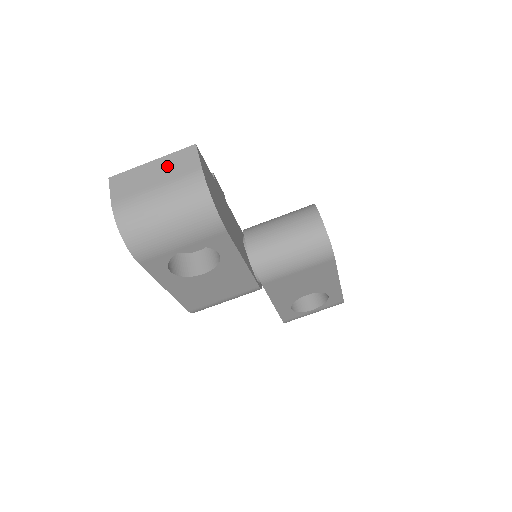
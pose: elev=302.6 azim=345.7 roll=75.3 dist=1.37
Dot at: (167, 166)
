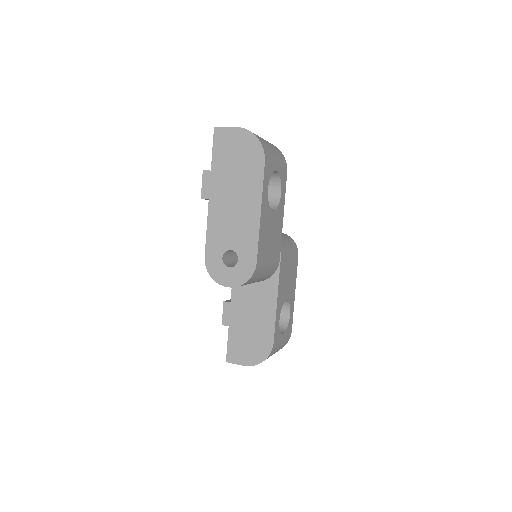
Dot at: occluded
